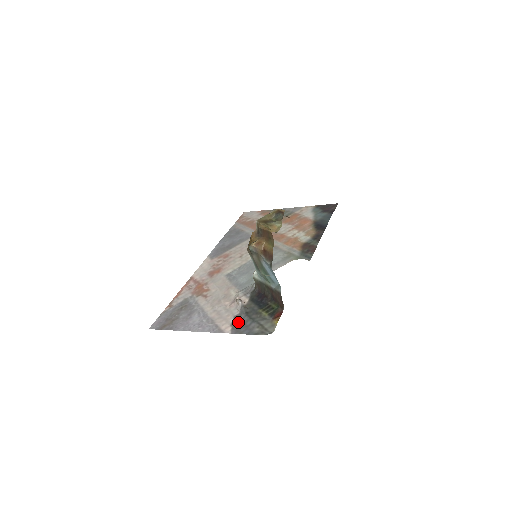
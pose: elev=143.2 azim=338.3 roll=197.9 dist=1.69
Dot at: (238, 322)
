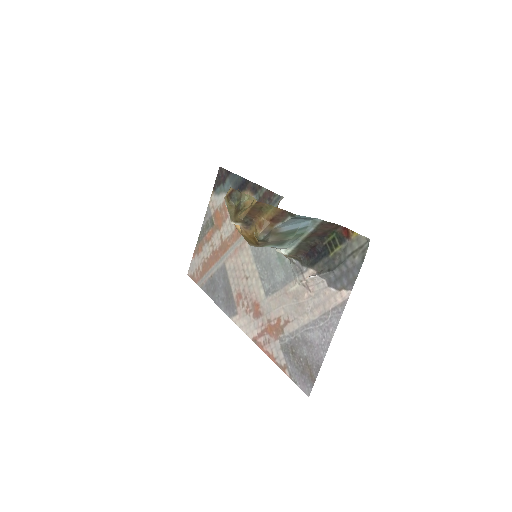
Dot at: (338, 282)
